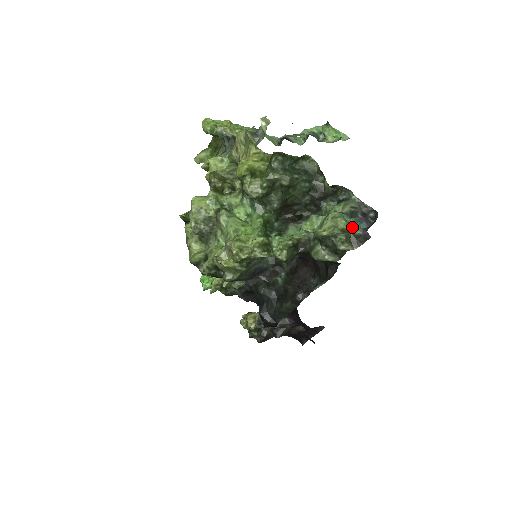
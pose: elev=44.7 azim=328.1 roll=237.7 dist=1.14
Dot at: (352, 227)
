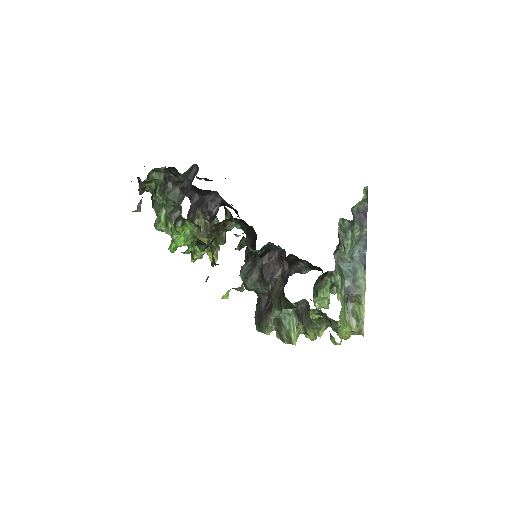
Dot at: occluded
